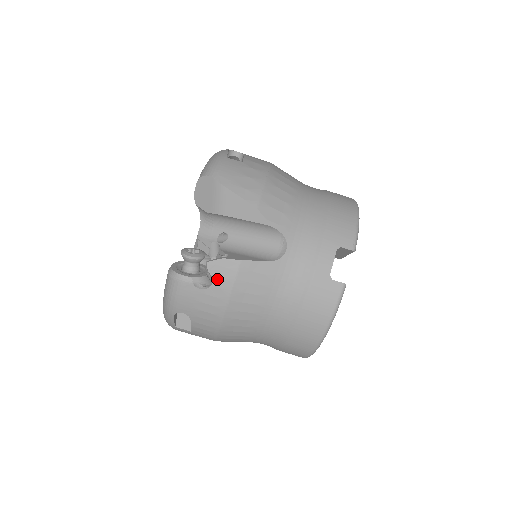
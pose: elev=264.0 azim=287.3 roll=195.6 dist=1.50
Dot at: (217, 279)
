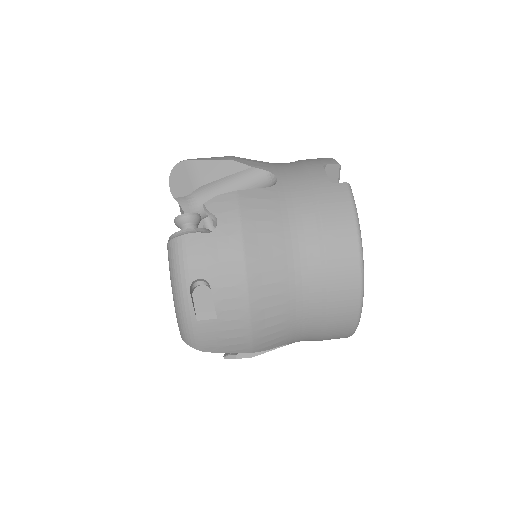
Dot at: (220, 215)
